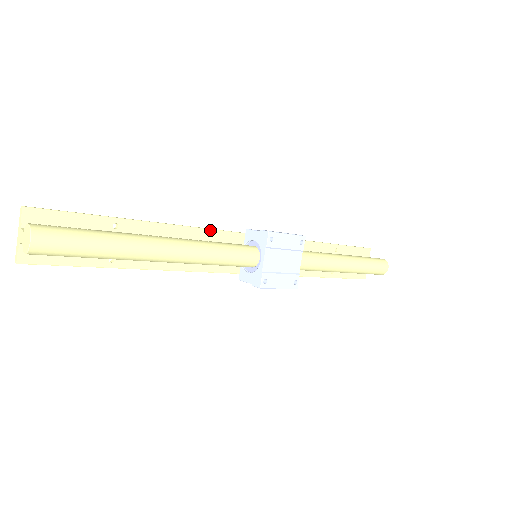
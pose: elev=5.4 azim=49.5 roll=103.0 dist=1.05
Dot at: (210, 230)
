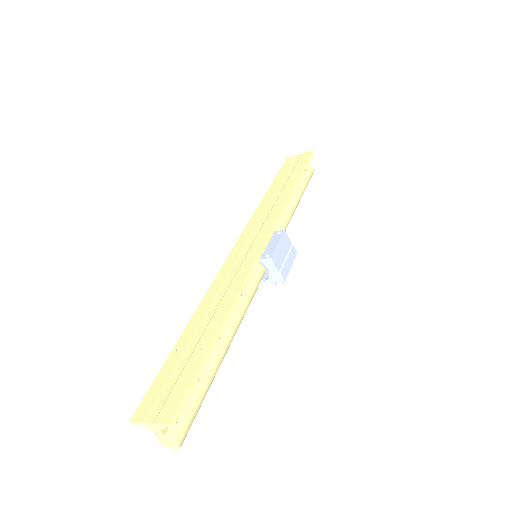
Dot at: (250, 276)
